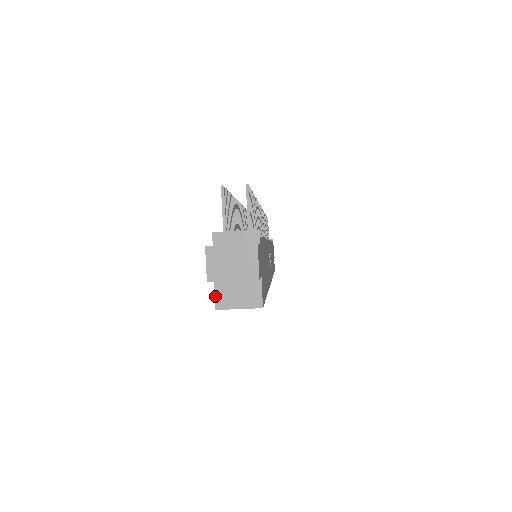
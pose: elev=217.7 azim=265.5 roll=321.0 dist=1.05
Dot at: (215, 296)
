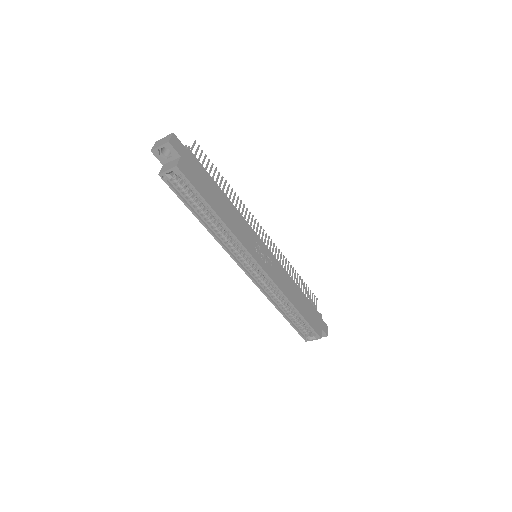
Dot at: (161, 170)
